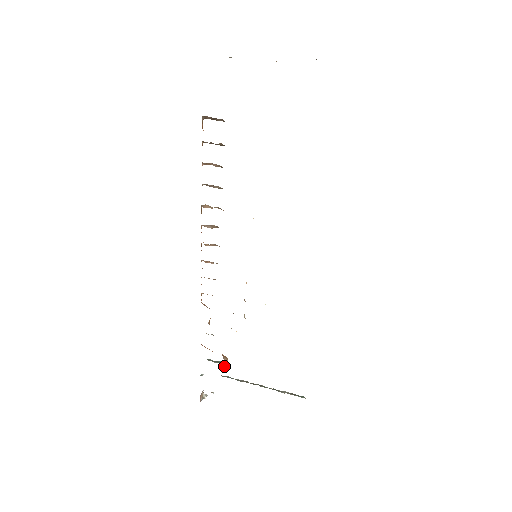
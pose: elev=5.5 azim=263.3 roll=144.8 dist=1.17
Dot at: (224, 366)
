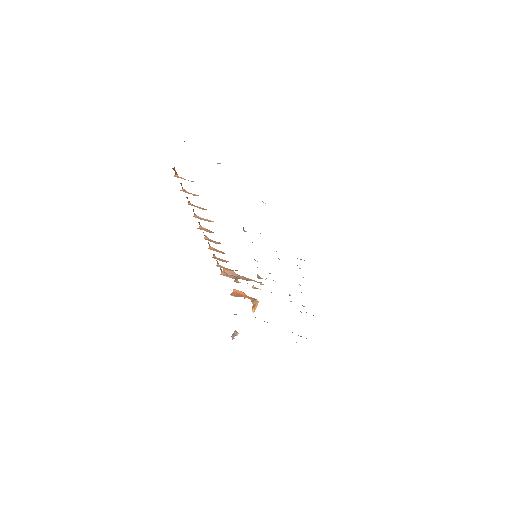
Dot at: (253, 309)
